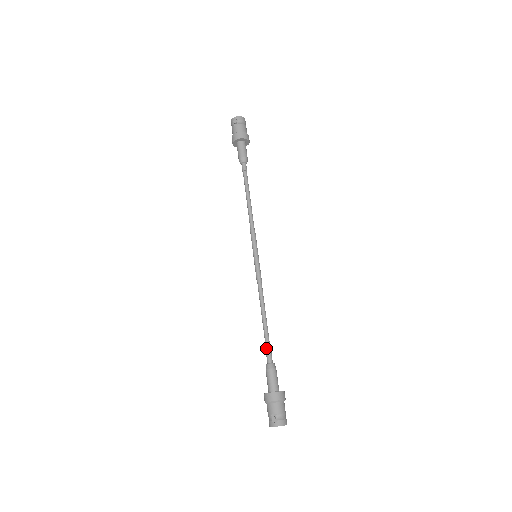
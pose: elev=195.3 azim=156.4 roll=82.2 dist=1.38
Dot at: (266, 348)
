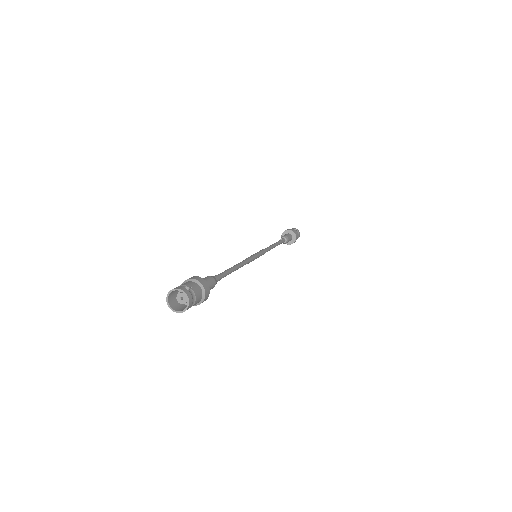
Dot at: (219, 274)
